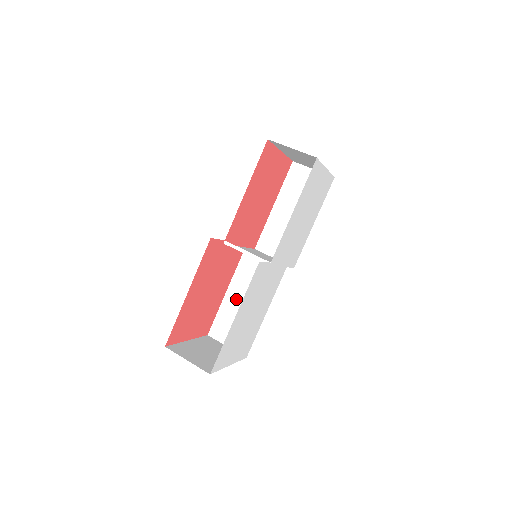
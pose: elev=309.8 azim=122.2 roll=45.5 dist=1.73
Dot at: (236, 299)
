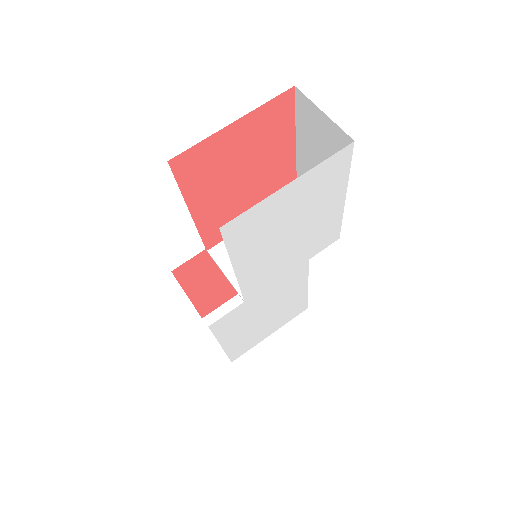
Dot at: occluded
